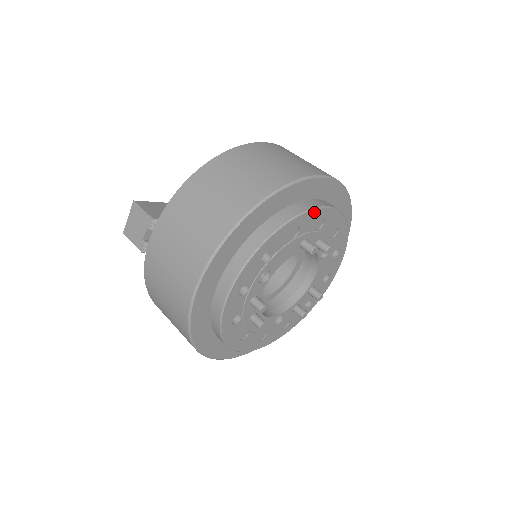
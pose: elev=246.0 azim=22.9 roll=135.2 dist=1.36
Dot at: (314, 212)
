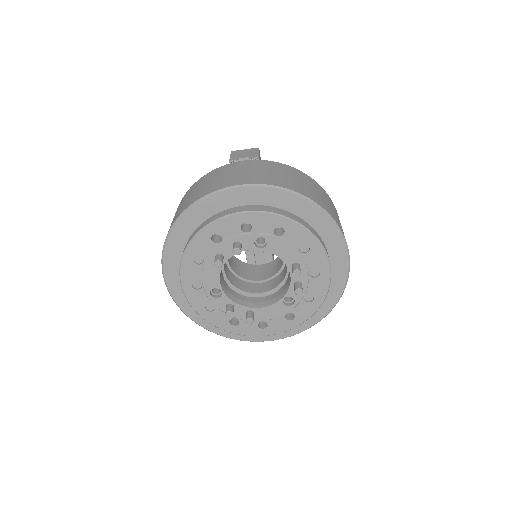
Dot at: (325, 258)
